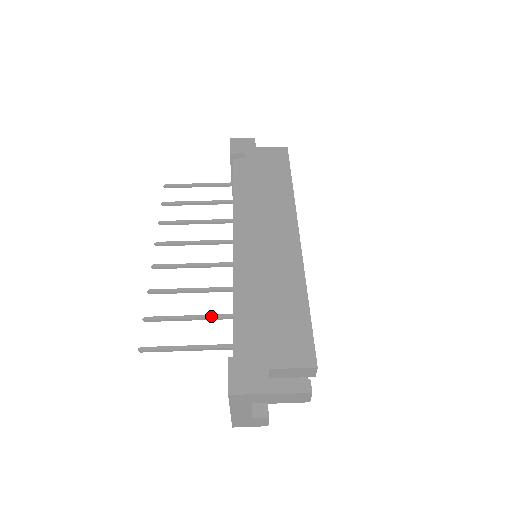
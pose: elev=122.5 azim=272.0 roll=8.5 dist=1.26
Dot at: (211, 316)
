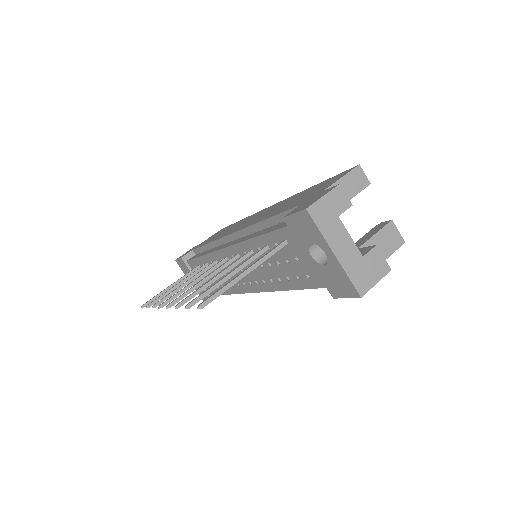
Dot at: (248, 259)
